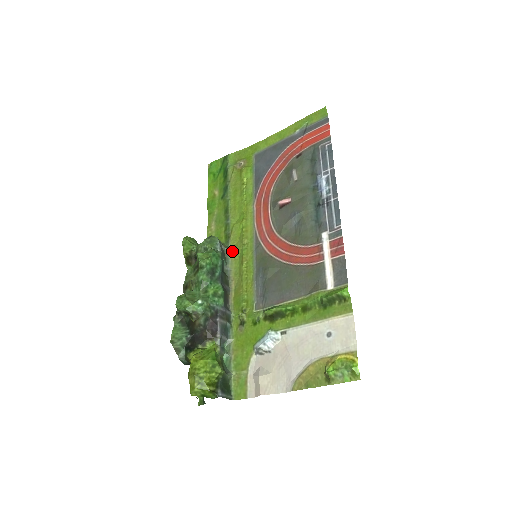
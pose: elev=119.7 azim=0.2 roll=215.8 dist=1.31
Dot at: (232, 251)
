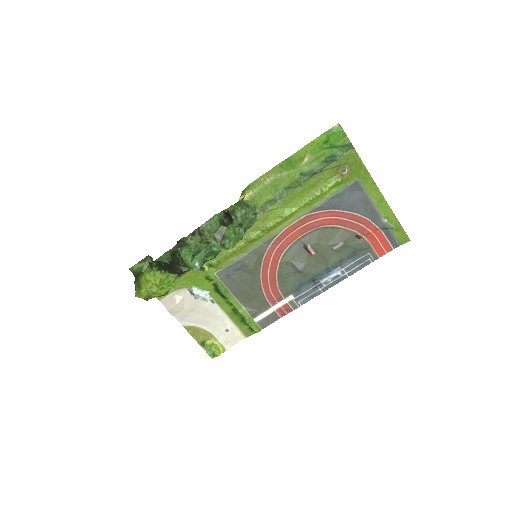
Dot at: occluded
